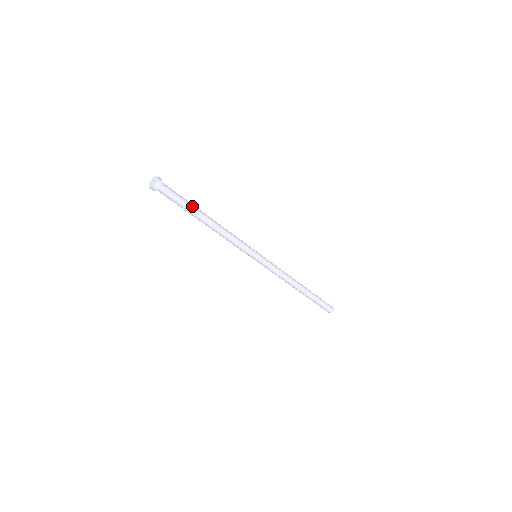
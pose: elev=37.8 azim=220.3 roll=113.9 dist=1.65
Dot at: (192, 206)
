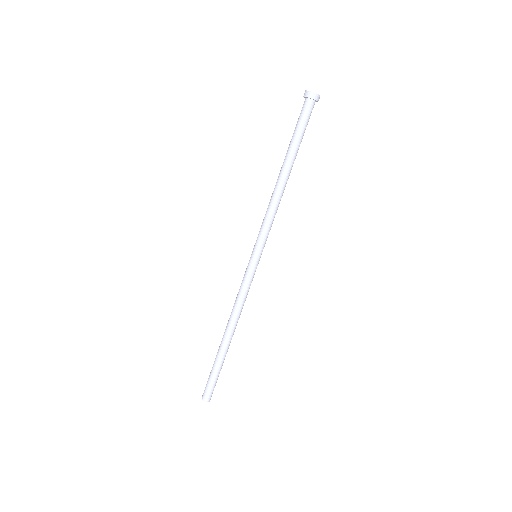
Dot at: occluded
